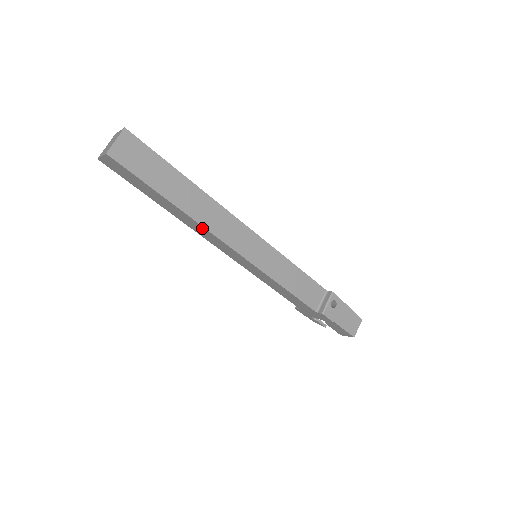
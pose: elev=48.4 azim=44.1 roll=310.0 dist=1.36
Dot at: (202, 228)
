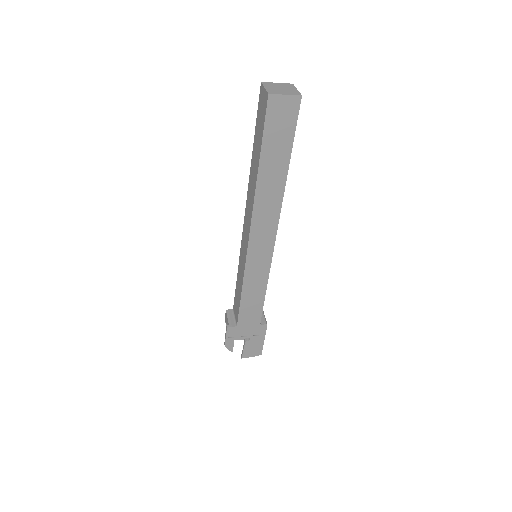
Dot at: (276, 207)
